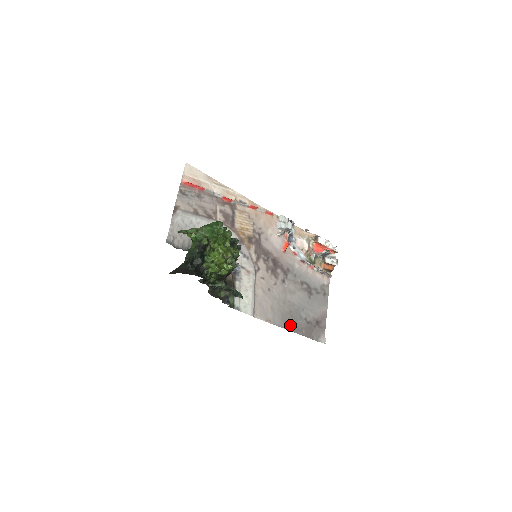
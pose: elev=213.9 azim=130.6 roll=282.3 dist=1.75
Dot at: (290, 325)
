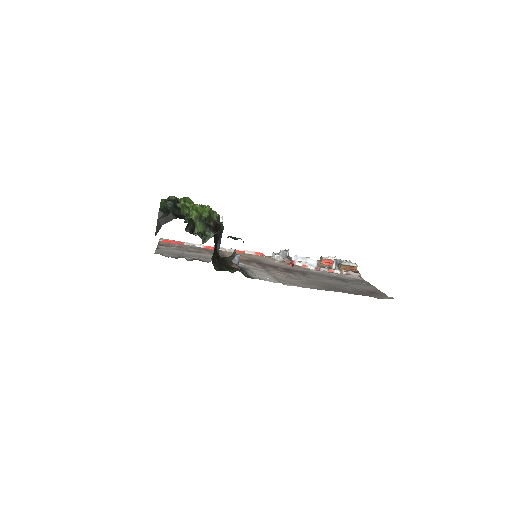
Dot at: (335, 290)
